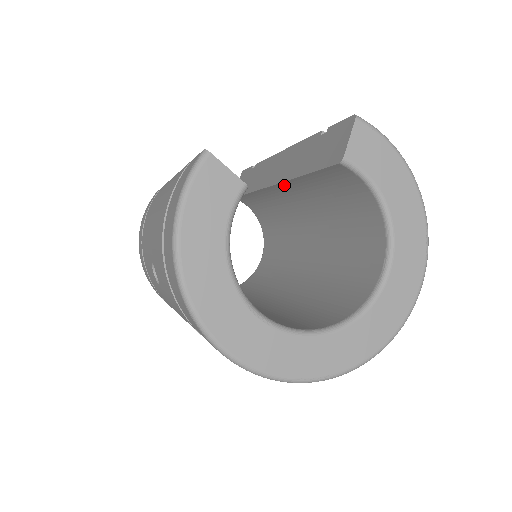
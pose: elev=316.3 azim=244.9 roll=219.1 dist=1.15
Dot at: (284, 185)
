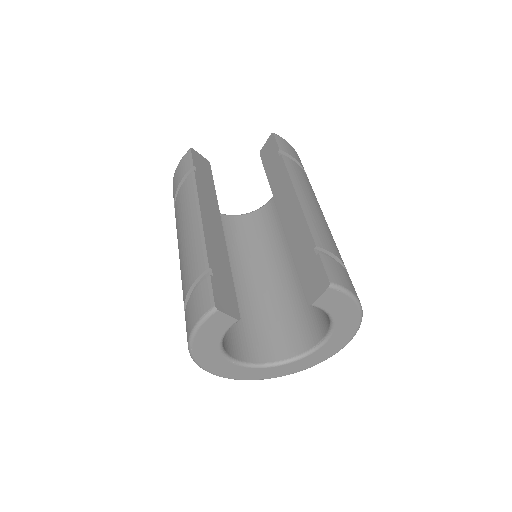
Dot at: occluded
